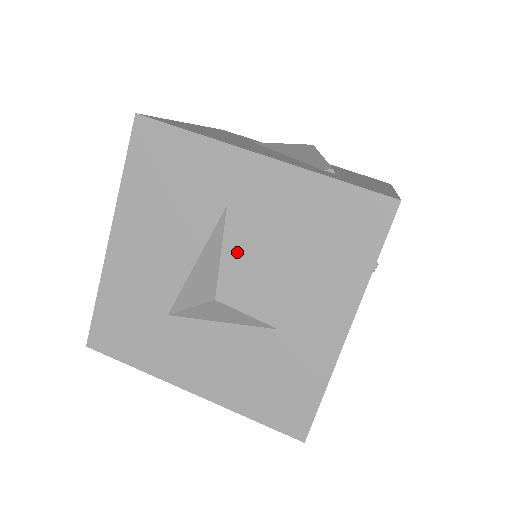
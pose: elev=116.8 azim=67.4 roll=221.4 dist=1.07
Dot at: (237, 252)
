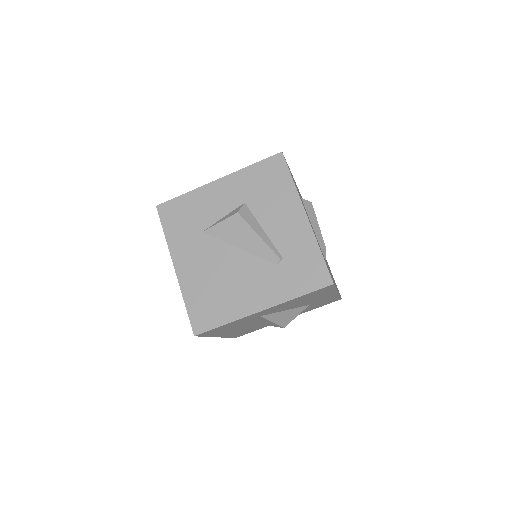
Dot at: (277, 316)
